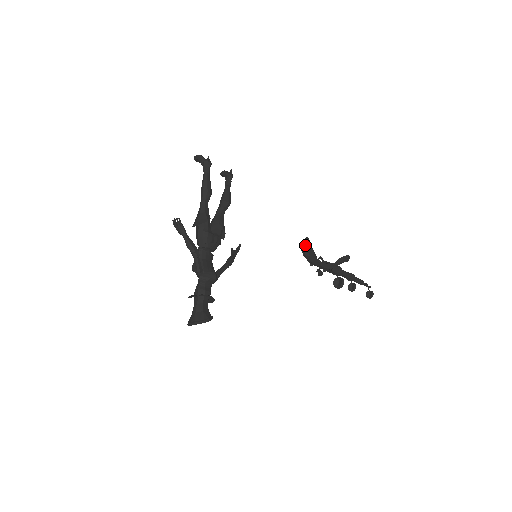
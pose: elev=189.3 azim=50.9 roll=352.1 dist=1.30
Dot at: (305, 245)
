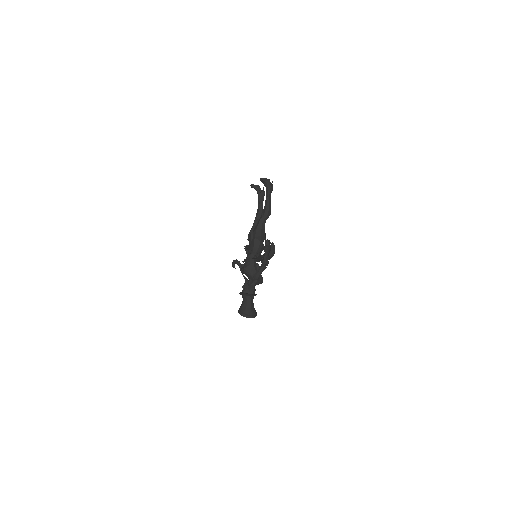
Dot at: (274, 249)
